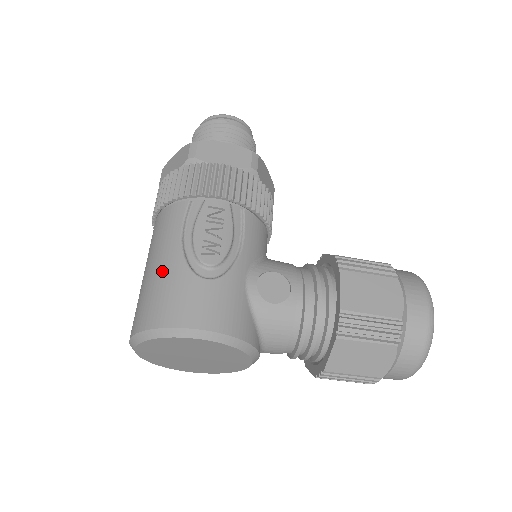
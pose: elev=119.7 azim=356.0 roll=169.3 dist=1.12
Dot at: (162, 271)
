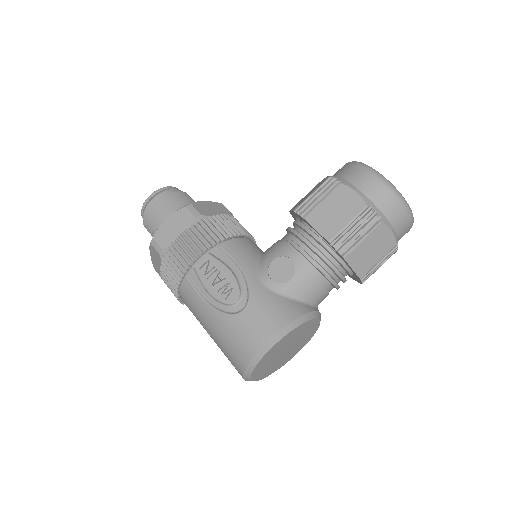
Dot at: (218, 331)
